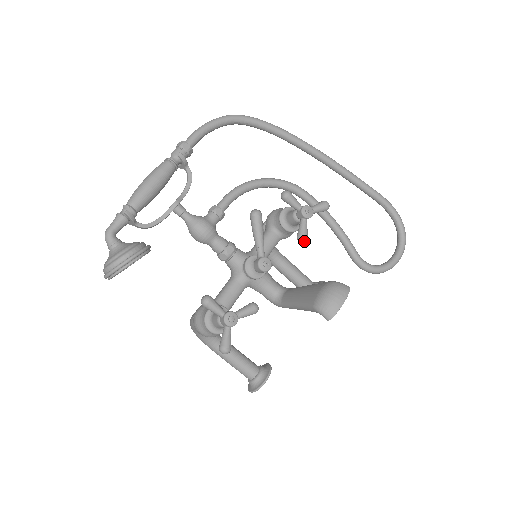
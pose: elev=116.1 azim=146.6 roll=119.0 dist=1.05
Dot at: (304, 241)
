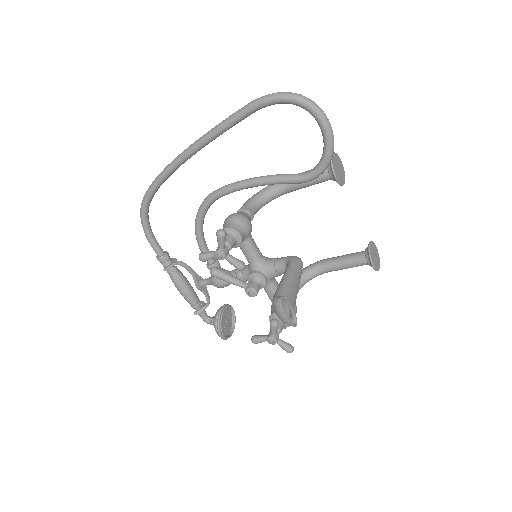
Dot at: (243, 269)
